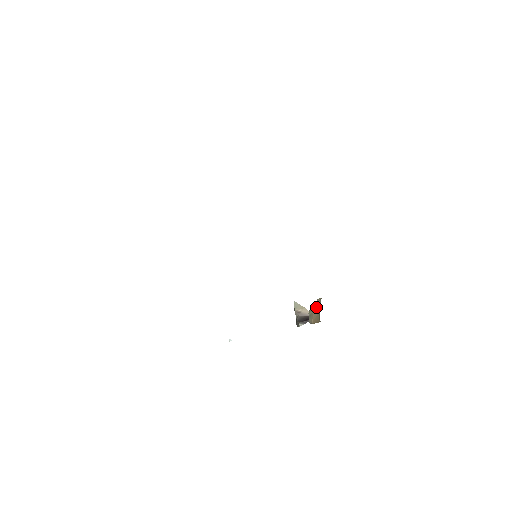
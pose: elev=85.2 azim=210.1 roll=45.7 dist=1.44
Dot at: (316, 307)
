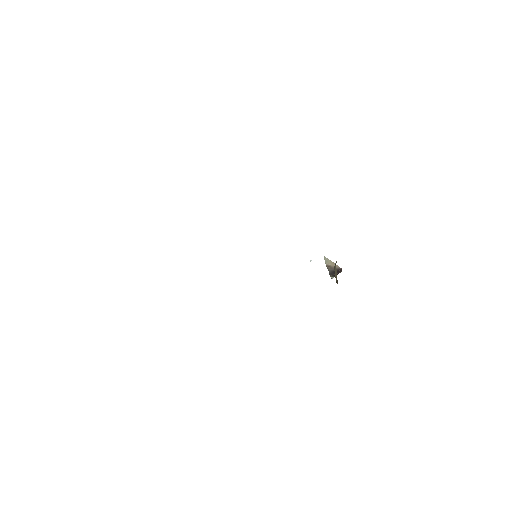
Dot at: (335, 268)
